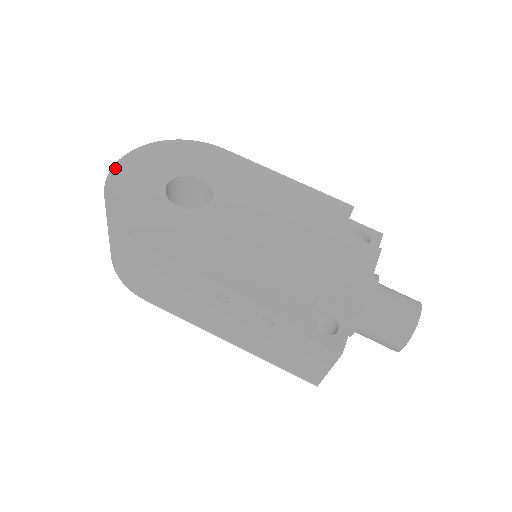
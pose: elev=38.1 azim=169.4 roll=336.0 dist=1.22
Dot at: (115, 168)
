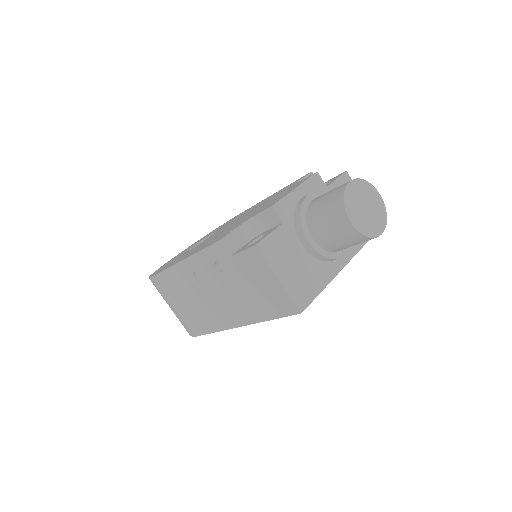
Dot at: occluded
